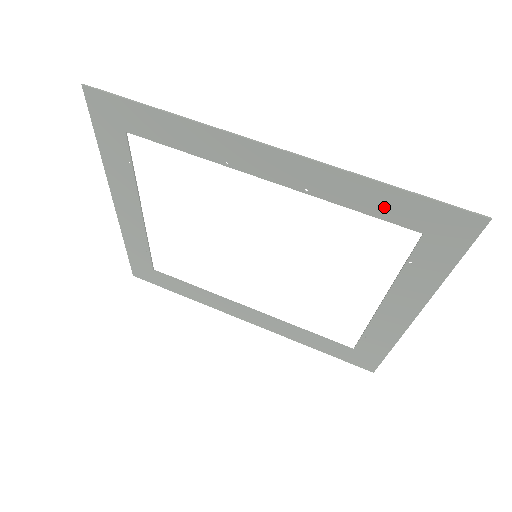
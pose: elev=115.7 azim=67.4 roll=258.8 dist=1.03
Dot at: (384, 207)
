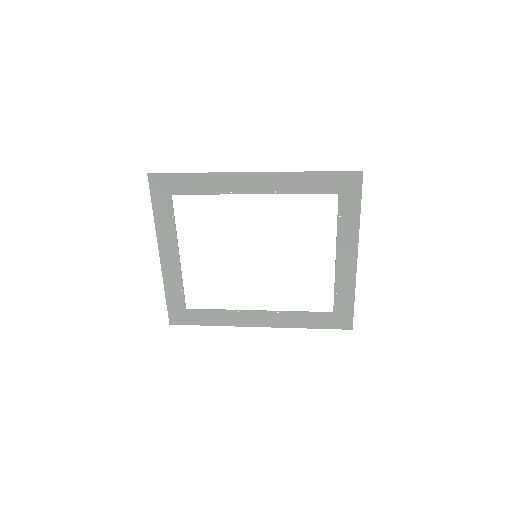
Dot at: (315, 186)
